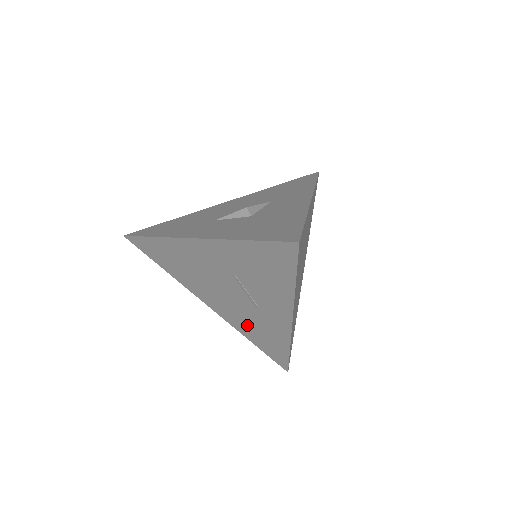
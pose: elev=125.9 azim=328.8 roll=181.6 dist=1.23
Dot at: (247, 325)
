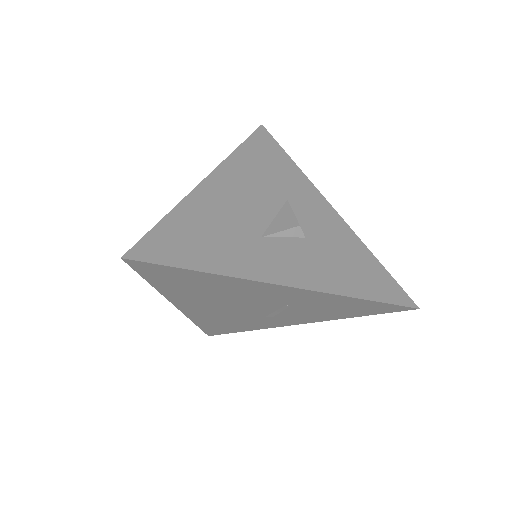
Dot at: (220, 320)
